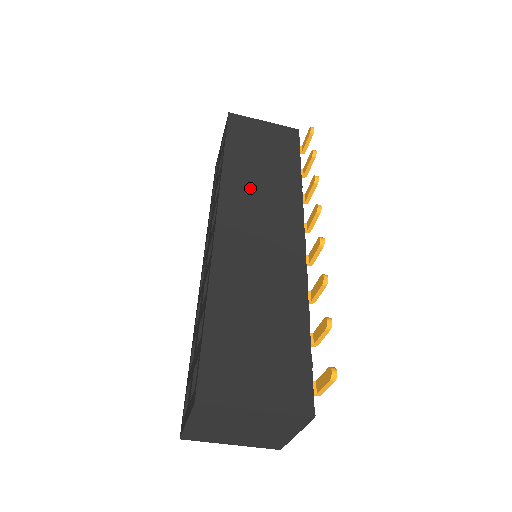
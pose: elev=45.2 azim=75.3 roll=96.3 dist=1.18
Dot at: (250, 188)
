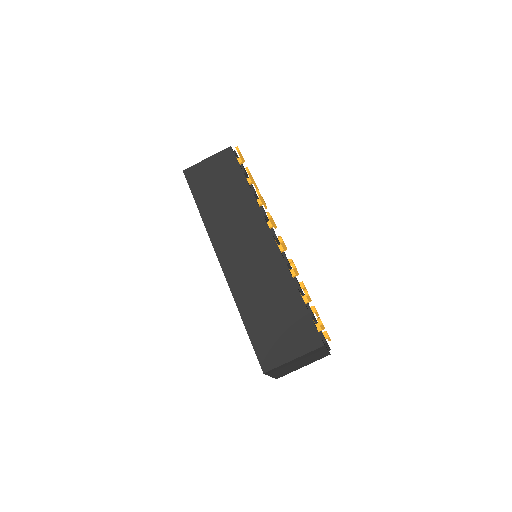
Dot at: (225, 223)
